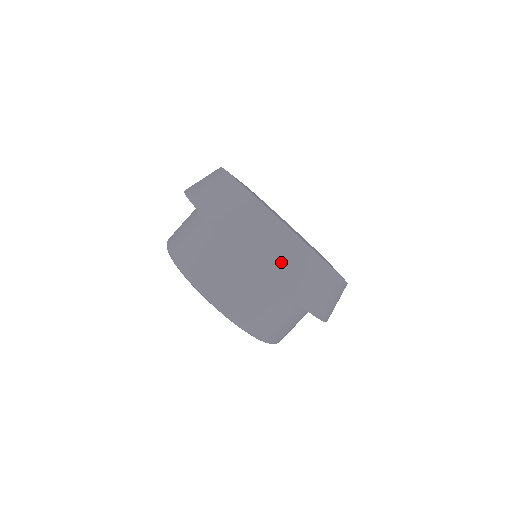
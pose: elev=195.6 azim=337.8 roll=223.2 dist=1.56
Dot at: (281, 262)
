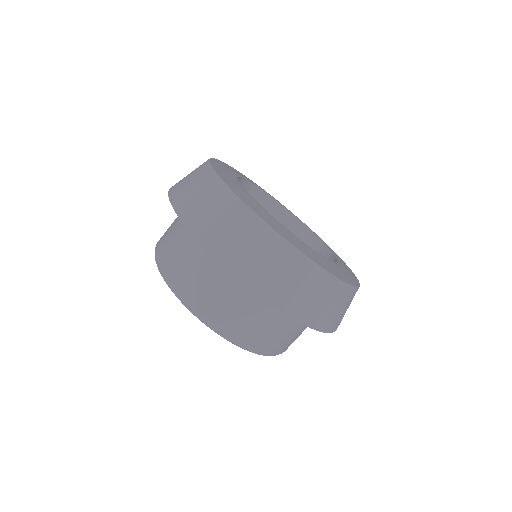
Dot at: (303, 297)
